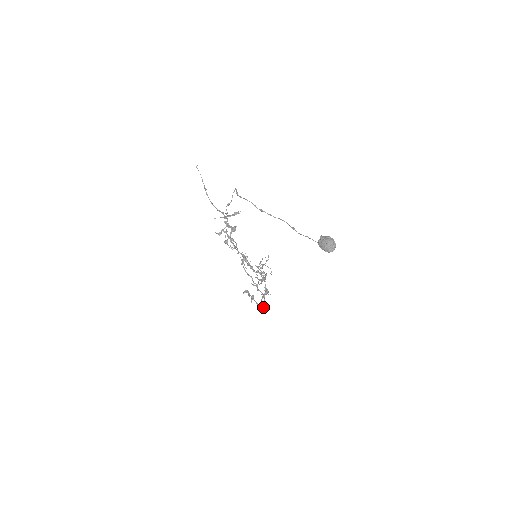
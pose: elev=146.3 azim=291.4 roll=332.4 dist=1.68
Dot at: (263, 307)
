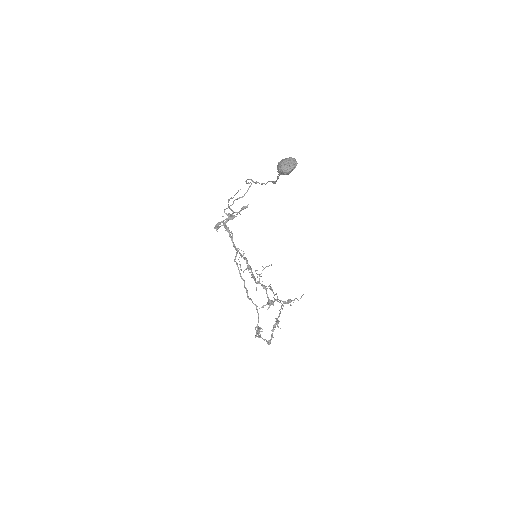
Dot at: (267, 342)
